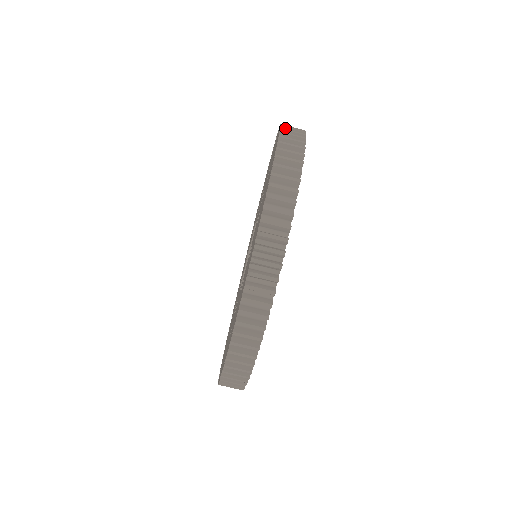
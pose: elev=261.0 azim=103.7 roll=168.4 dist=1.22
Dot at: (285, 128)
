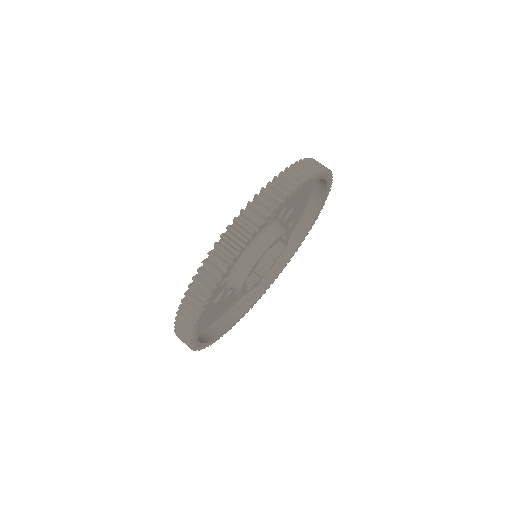
Dot at: occluded
